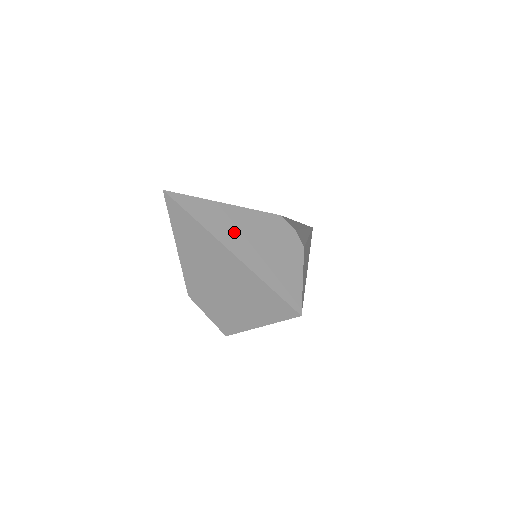
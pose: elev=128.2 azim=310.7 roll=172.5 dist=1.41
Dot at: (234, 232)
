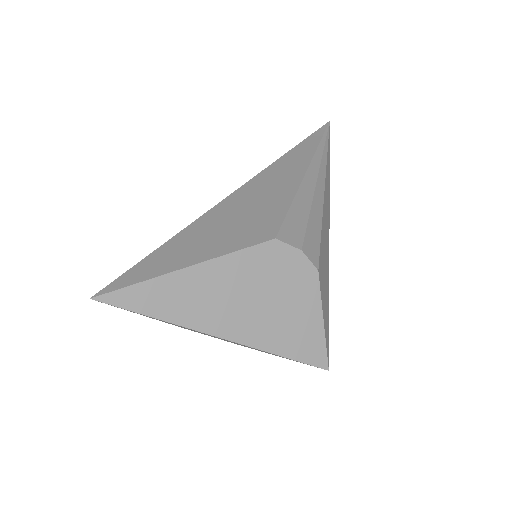
Dot at: (213, 305)
